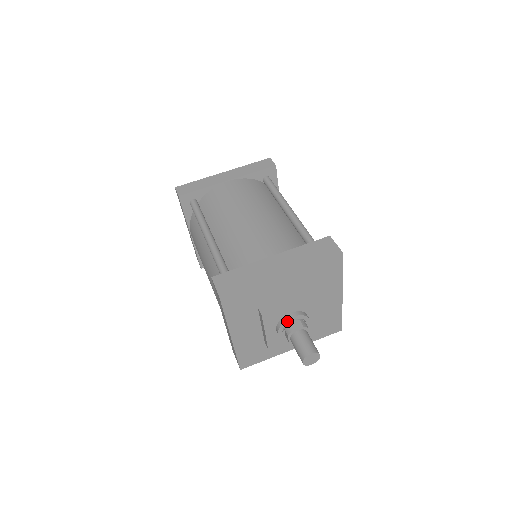
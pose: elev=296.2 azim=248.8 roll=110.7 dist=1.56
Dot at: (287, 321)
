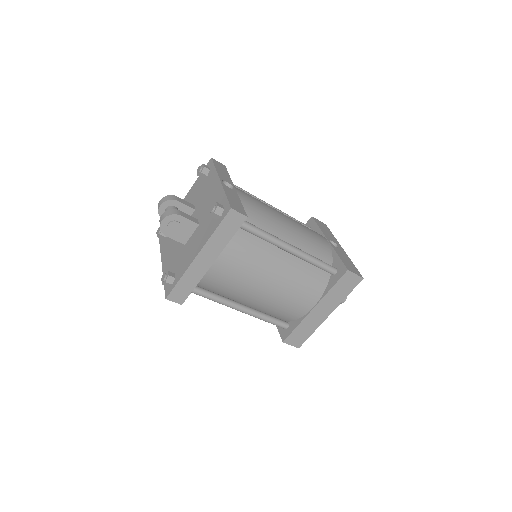
Dot at: occluded
